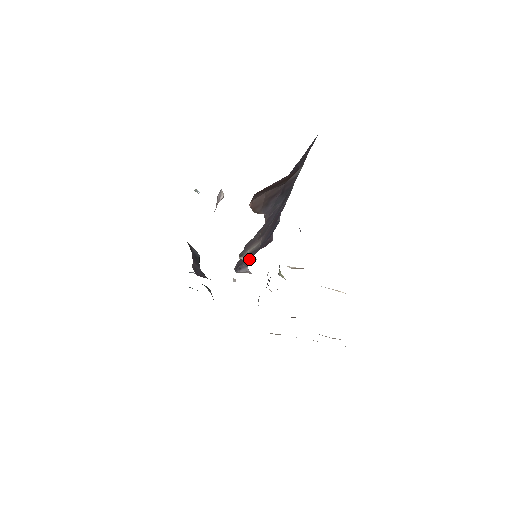
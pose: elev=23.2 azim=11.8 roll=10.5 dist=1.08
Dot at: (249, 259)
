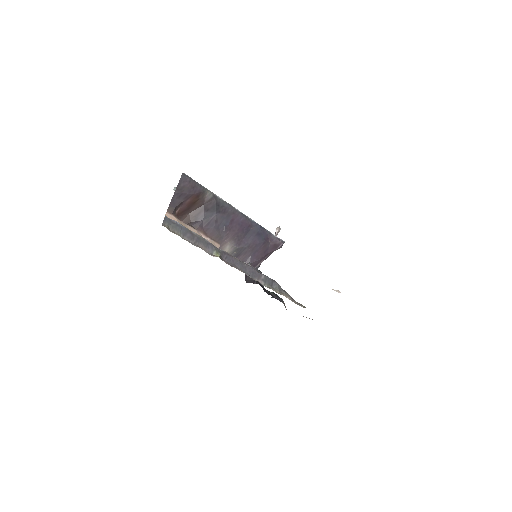
Dot at: (249, 259)
